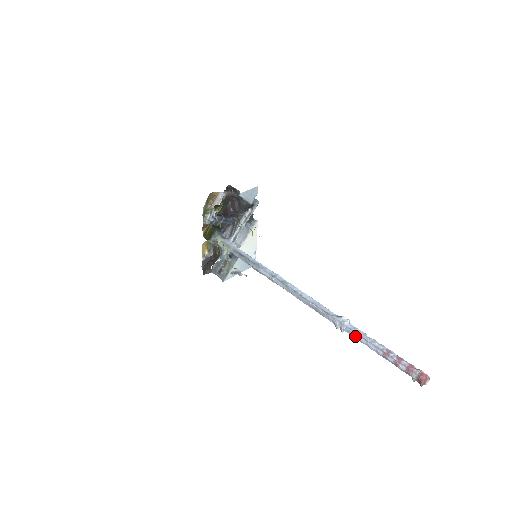
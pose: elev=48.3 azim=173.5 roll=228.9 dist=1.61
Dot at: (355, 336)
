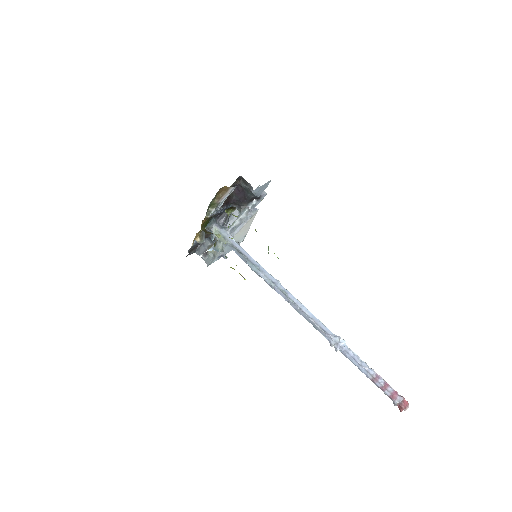
Dot at: (348, 357)
